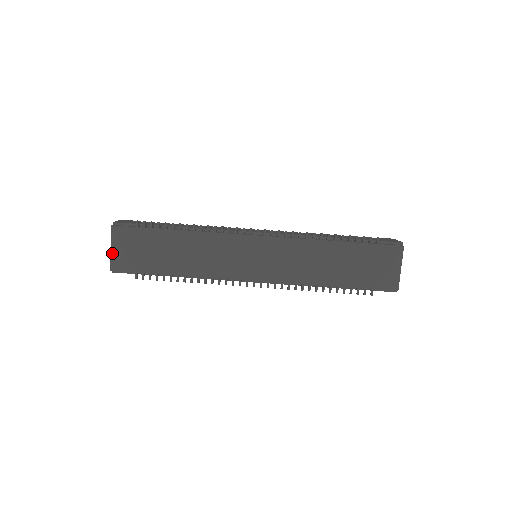
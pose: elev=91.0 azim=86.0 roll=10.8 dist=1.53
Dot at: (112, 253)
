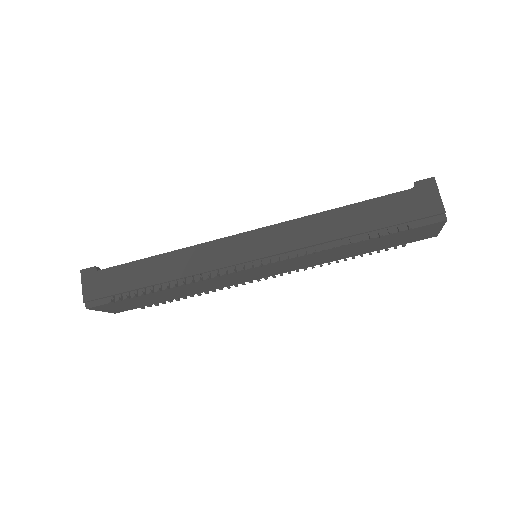
Dot at: (106, 311)
